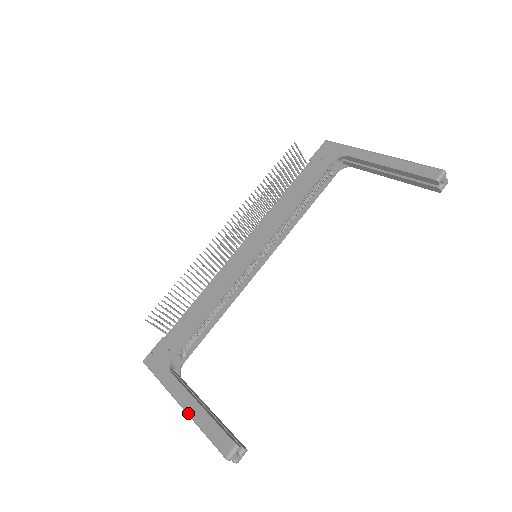
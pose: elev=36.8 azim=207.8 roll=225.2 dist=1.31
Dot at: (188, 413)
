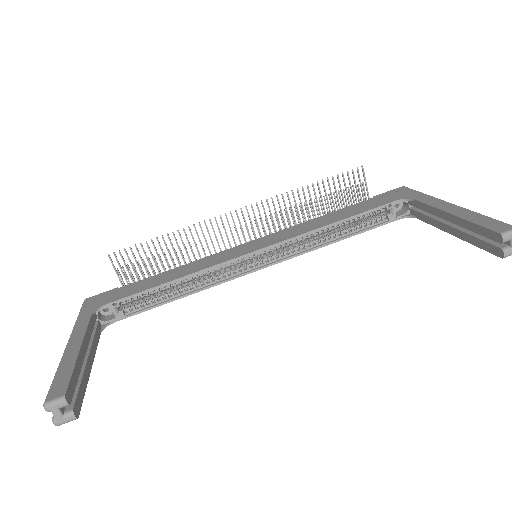
Dot at: (64, 351)
